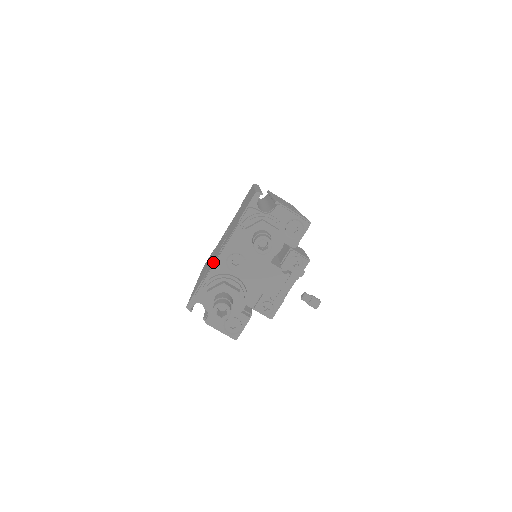
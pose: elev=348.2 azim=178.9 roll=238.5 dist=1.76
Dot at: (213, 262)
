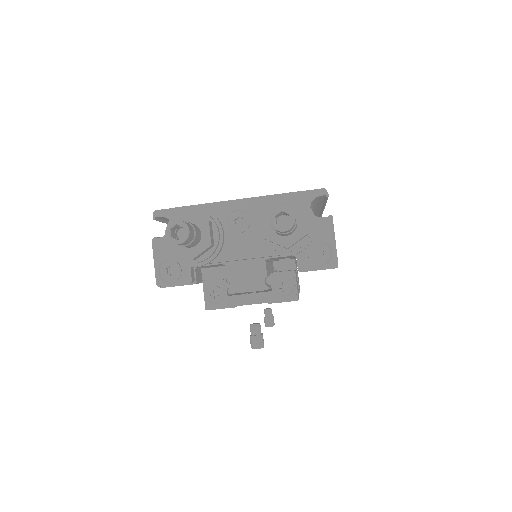
Dot at: occluded
